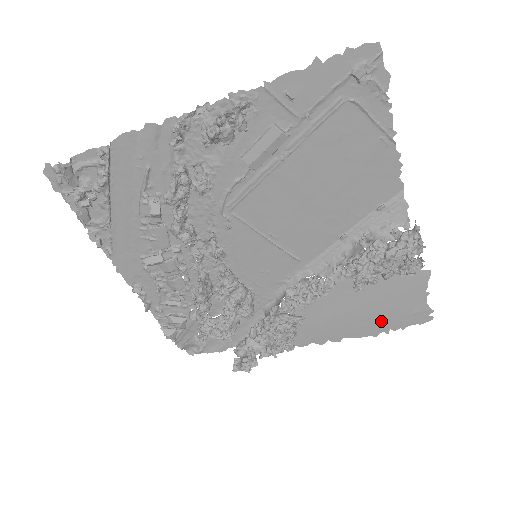
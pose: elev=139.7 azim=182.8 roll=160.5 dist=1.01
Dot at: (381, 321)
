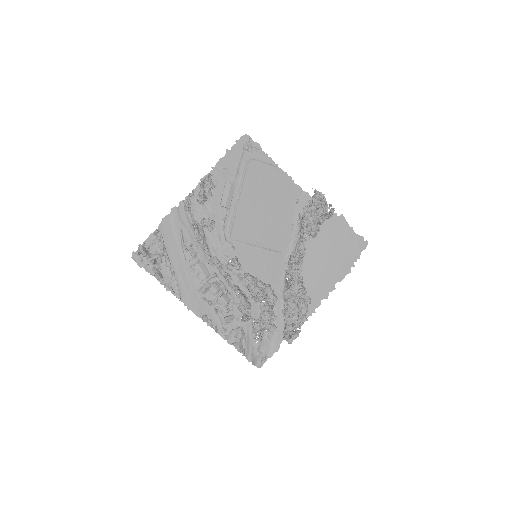
Dot at: (344, 260)
